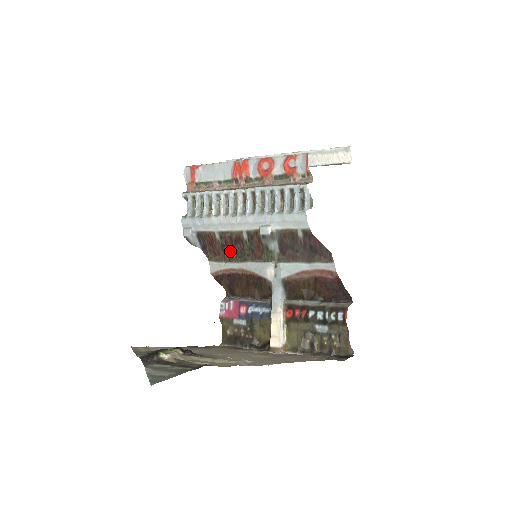
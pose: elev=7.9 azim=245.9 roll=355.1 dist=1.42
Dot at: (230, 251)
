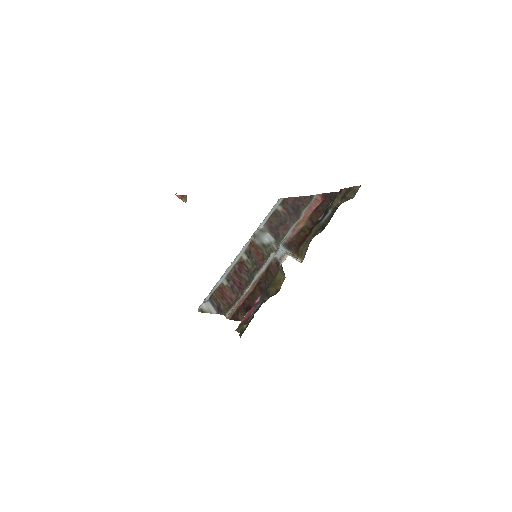
Dot at: (240, 286)
